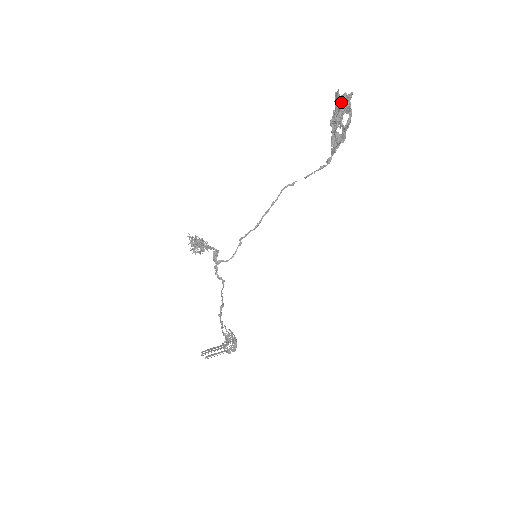
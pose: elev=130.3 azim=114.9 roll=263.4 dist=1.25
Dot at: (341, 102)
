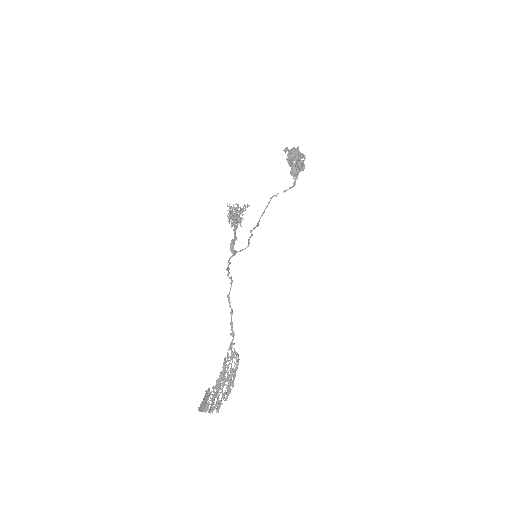
Dot at: (294, 150)
